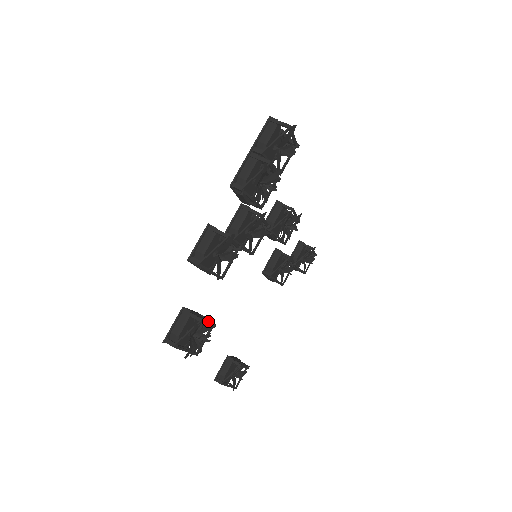
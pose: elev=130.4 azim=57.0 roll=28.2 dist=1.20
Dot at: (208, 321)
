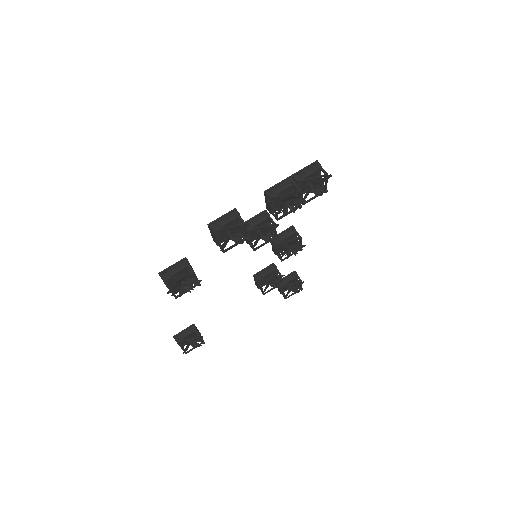
Dot at: (197, 278)
